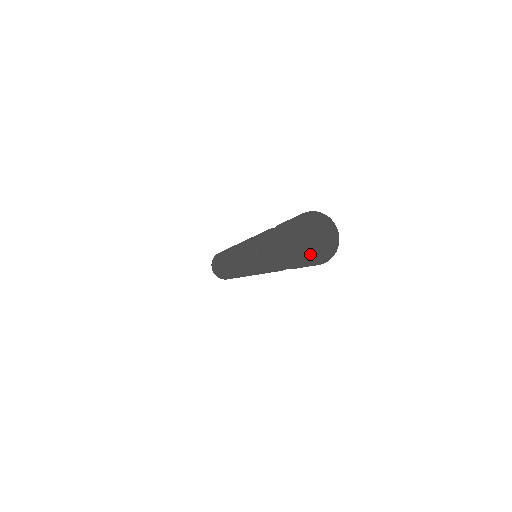
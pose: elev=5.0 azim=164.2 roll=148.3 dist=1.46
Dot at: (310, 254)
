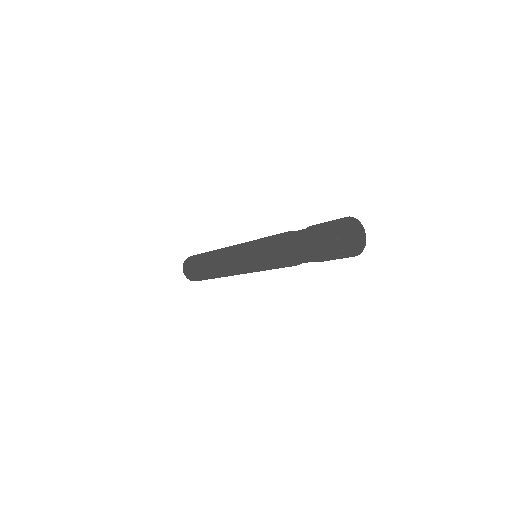
Dot at: (354, 249)
